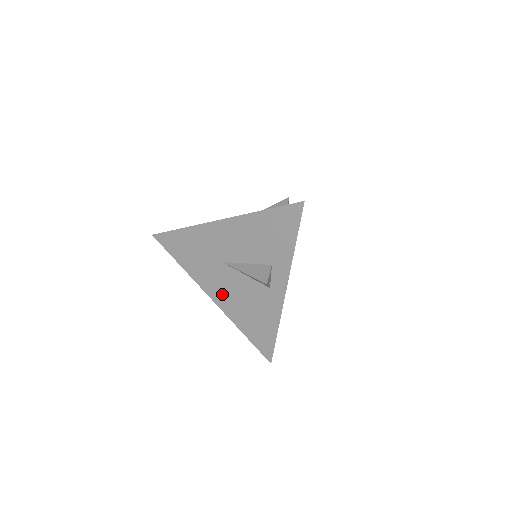
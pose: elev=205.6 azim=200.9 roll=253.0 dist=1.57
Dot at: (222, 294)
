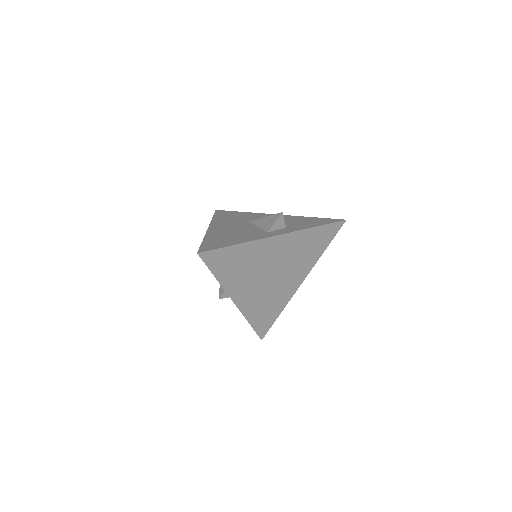
Dot at: (222, 228)
